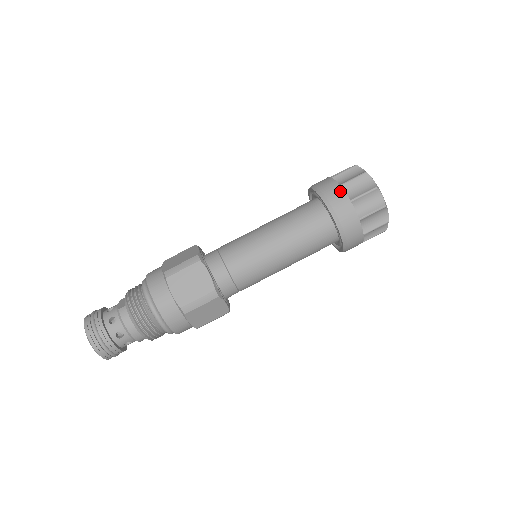
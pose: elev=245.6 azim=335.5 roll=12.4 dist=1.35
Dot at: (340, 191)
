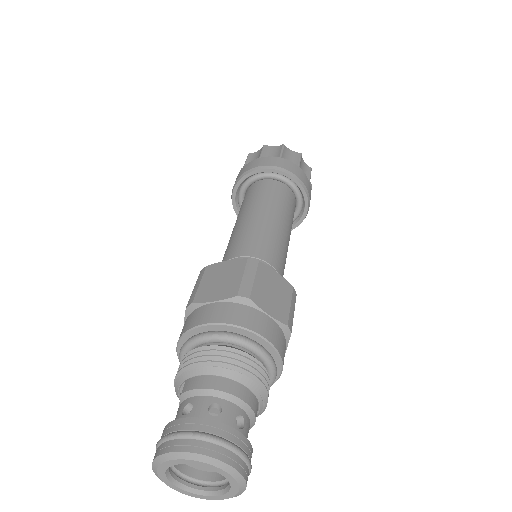
Dot at: (247, 165)
